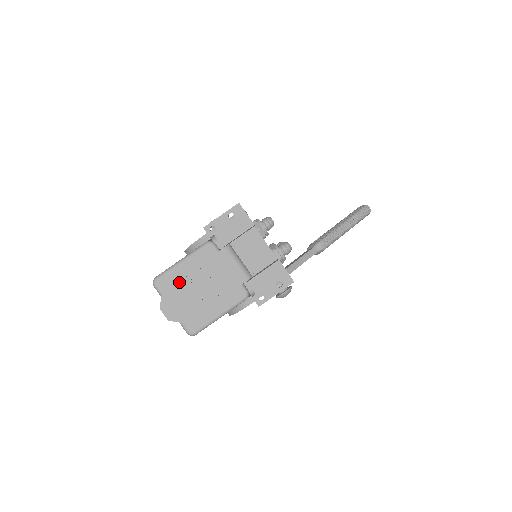
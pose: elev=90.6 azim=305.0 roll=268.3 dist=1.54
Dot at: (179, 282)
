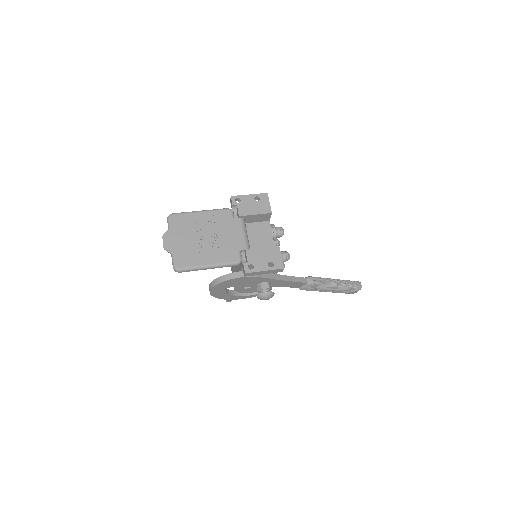
Dot at: (190, 225)
